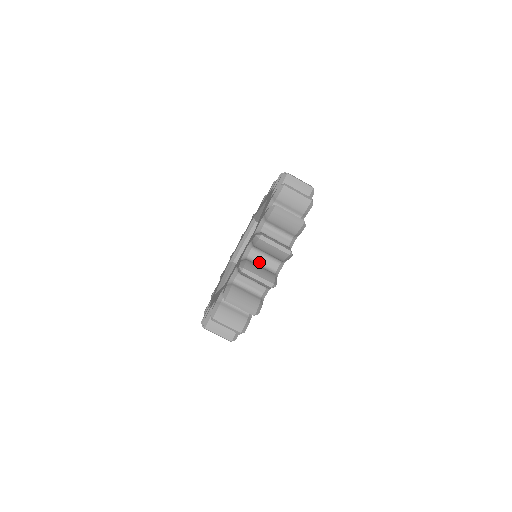
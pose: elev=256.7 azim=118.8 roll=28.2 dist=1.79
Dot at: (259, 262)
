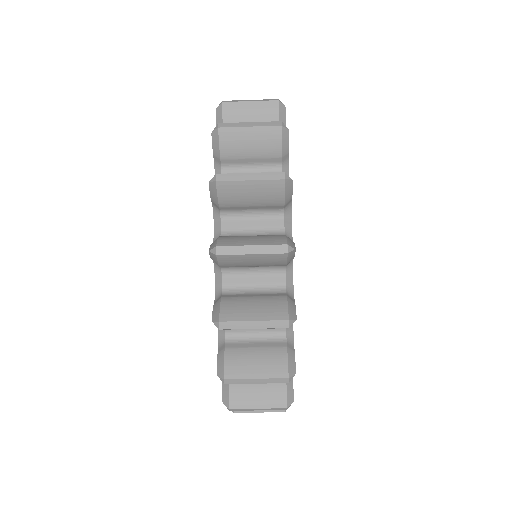
Dot at: occluded
